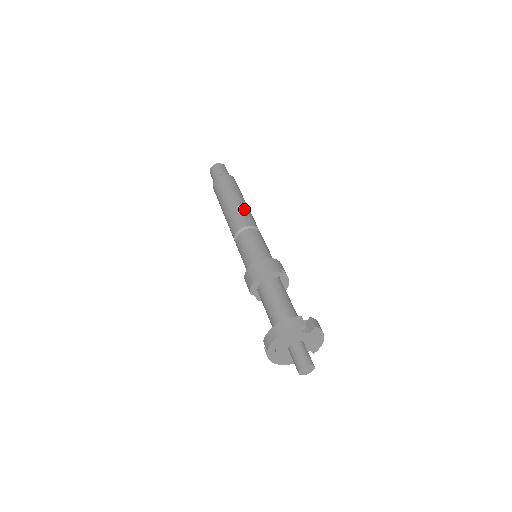
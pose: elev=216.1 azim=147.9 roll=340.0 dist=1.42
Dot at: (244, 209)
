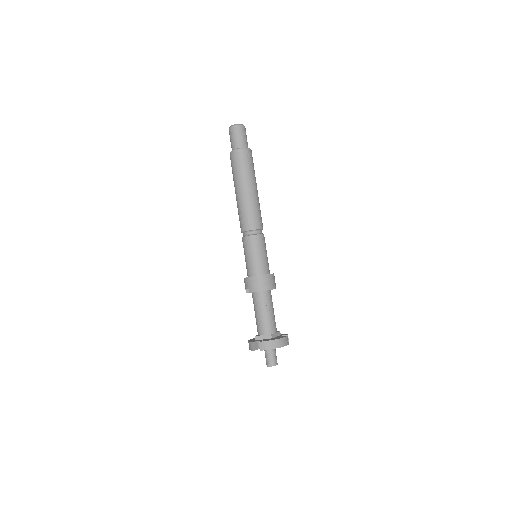
Dot at: occluded
